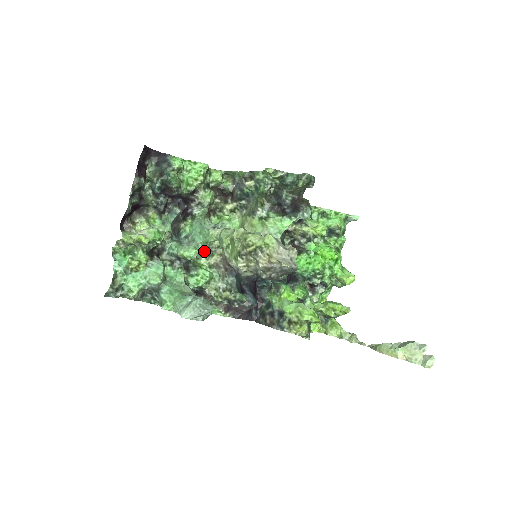
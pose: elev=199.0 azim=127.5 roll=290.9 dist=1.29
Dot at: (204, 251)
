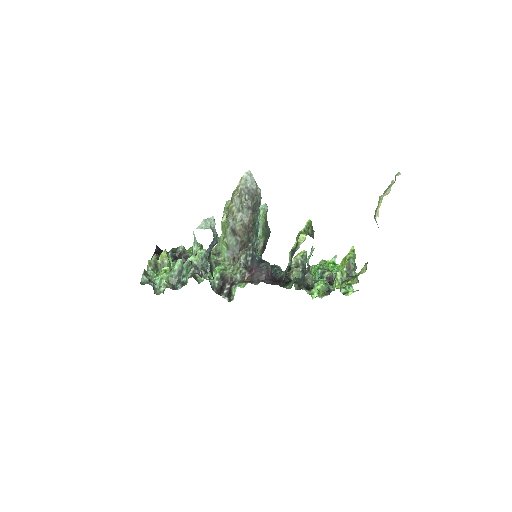
Dot at: (214, 263)
